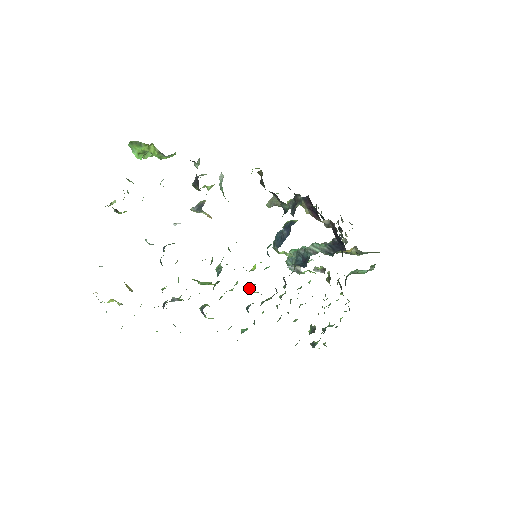
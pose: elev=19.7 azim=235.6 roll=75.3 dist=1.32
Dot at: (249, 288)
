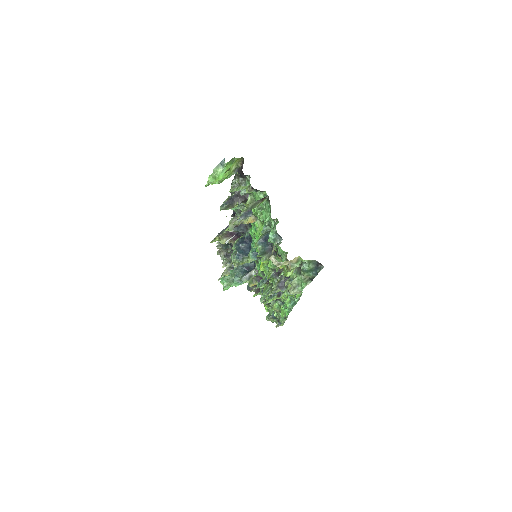
Dot at: (261, 283)
